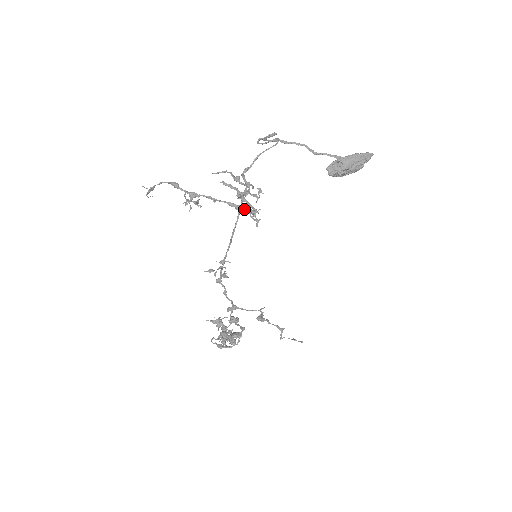
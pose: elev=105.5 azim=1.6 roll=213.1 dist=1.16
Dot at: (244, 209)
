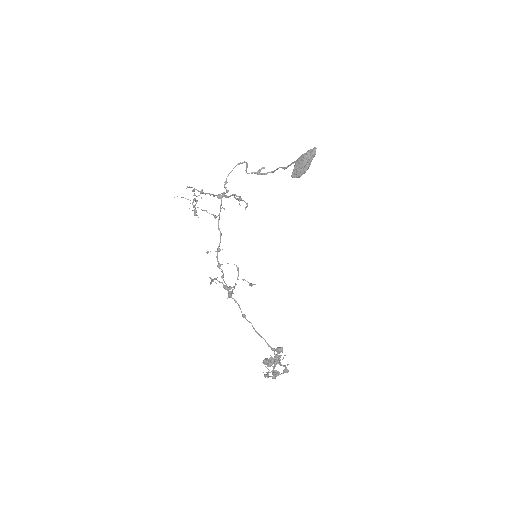
Dot at: occluded
